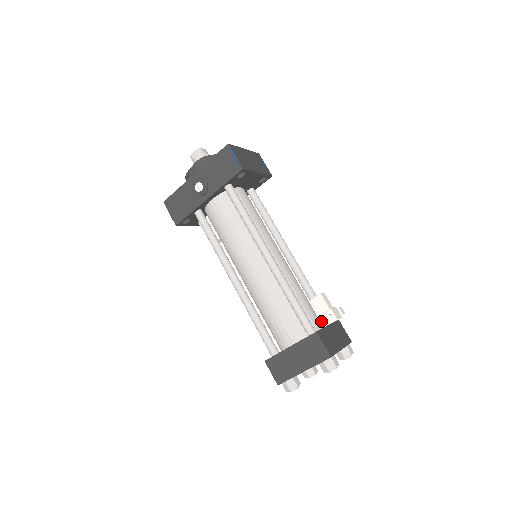
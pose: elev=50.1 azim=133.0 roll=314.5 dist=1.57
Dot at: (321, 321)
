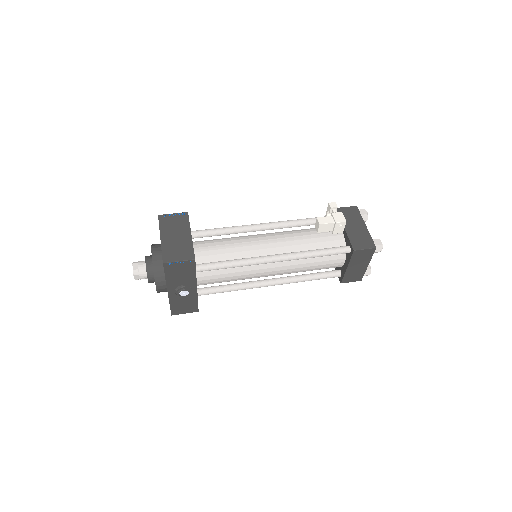
Dot at: (338, 232)
